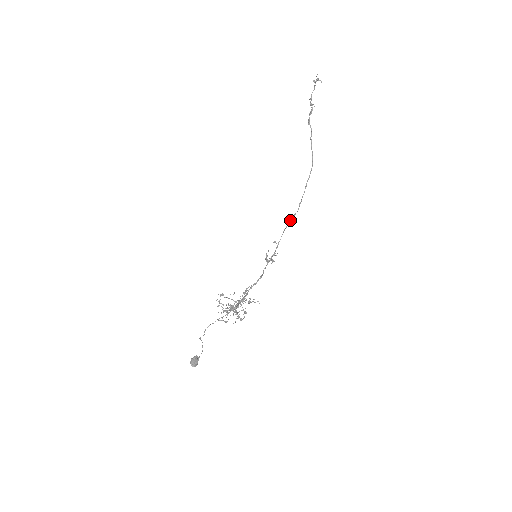
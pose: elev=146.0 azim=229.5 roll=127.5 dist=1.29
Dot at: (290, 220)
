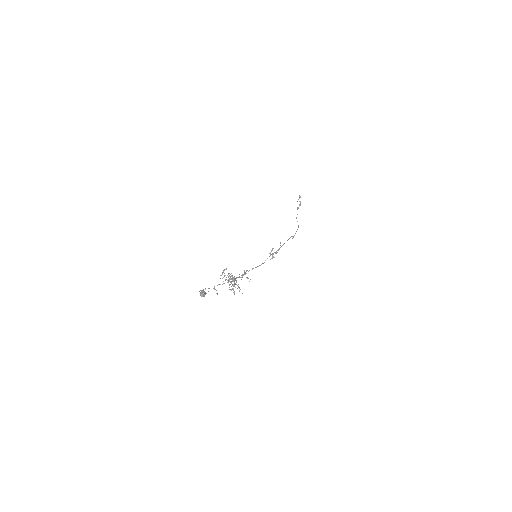
Dot at: (292, 236)
